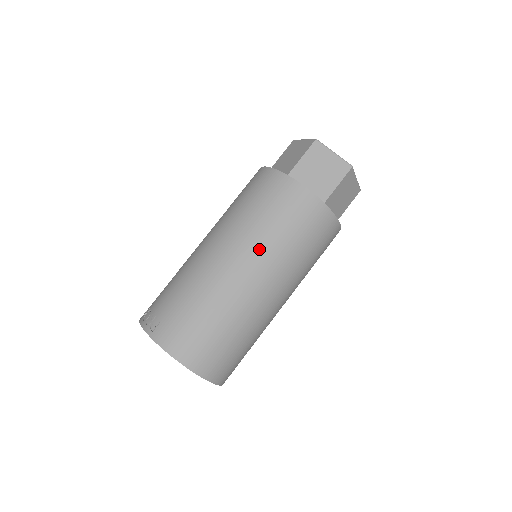
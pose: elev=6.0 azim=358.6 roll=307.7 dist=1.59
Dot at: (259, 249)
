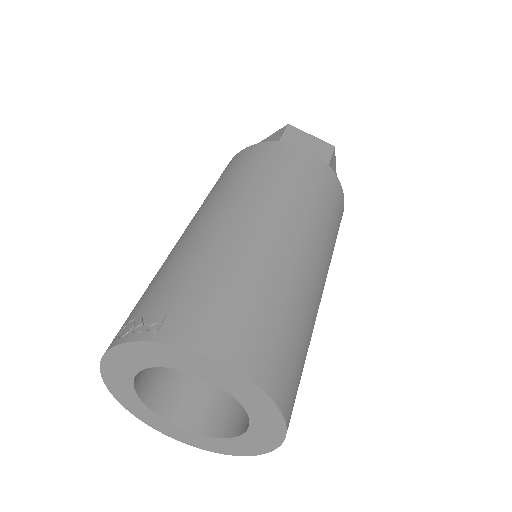
Dot at: (284, 204)
